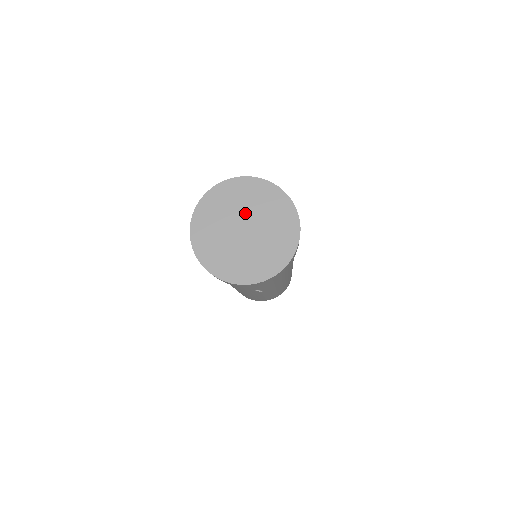
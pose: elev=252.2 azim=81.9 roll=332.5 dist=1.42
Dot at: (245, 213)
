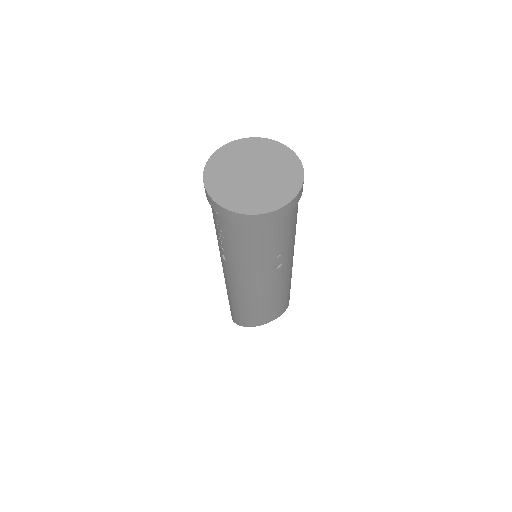
Dot at: (247, 163)
